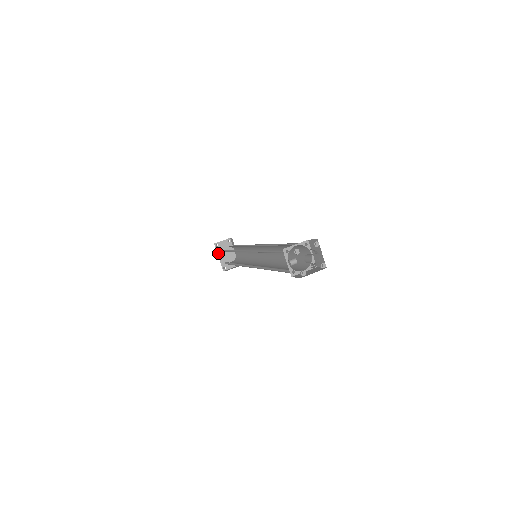
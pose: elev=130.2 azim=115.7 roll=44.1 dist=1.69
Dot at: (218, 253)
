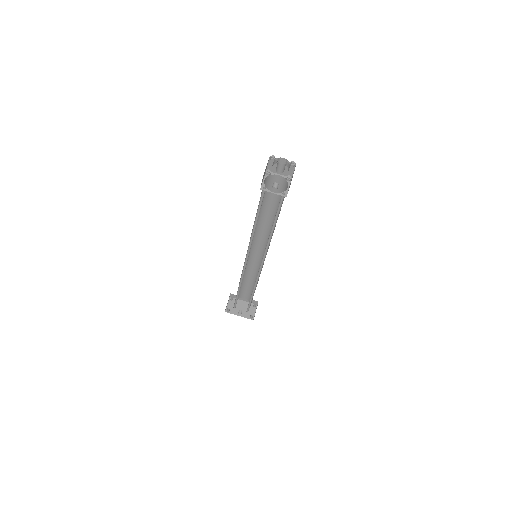
Dot at: (235, 314)
